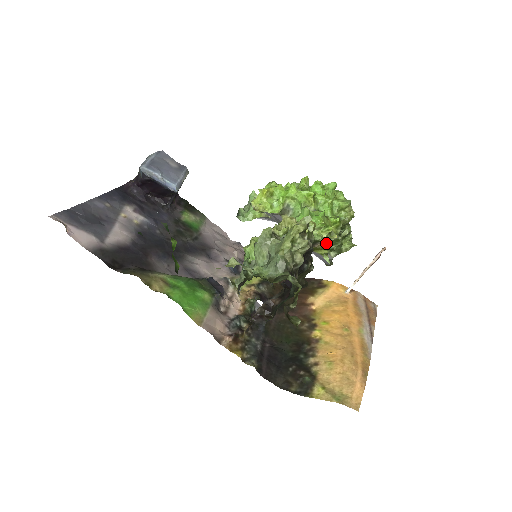
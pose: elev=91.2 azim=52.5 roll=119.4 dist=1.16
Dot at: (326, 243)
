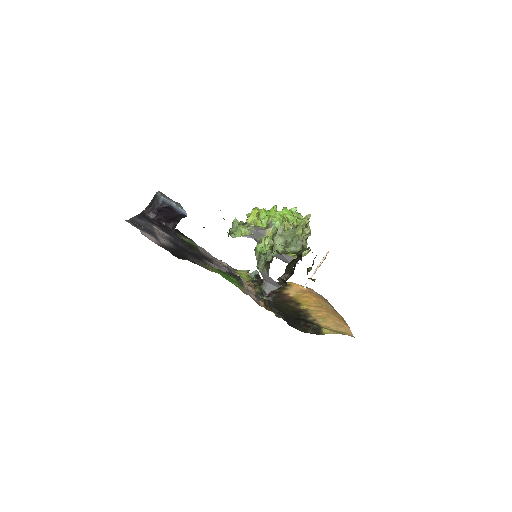
Dot at: occluded
